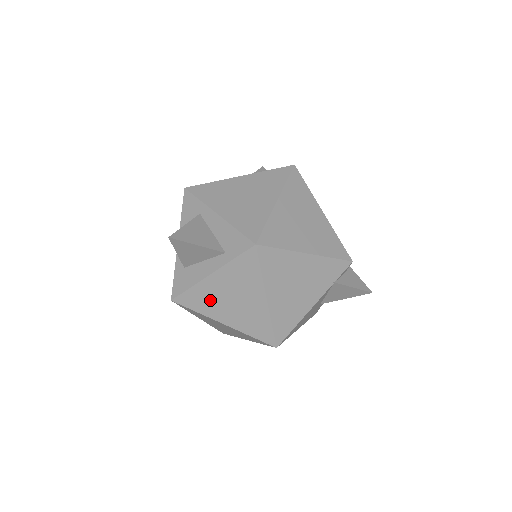
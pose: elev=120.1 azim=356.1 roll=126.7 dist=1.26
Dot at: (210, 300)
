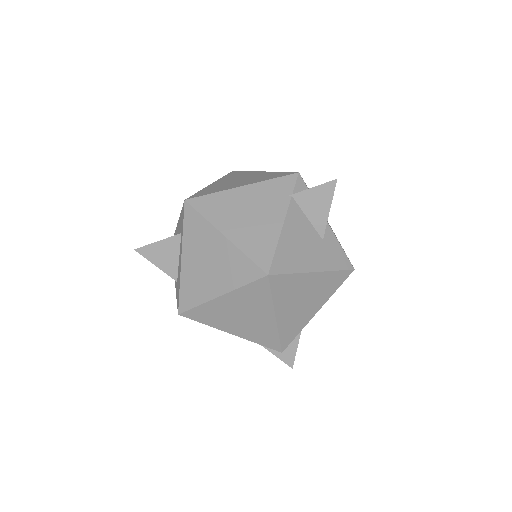
Dot at: (197, 283)
